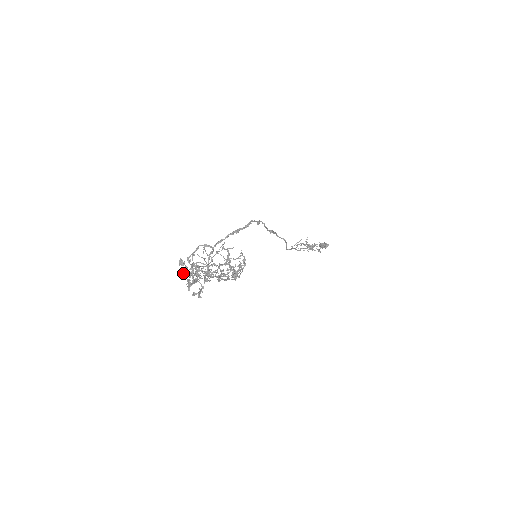
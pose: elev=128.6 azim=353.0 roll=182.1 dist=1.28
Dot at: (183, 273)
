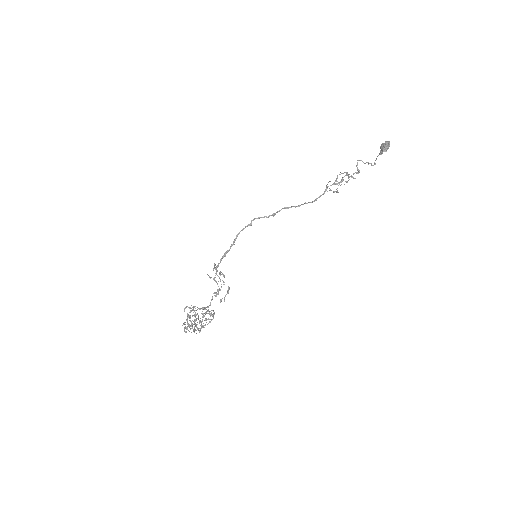
Dot at: occluded
